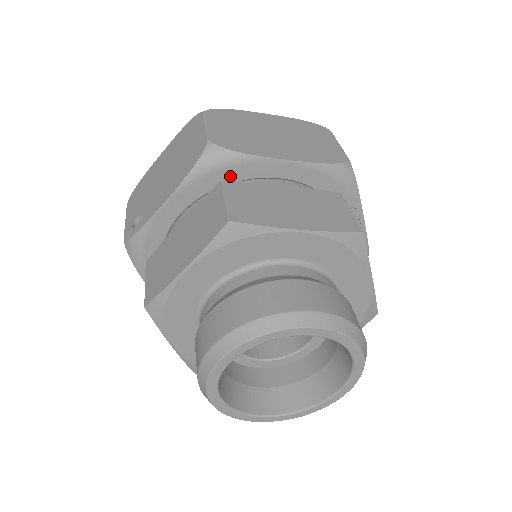
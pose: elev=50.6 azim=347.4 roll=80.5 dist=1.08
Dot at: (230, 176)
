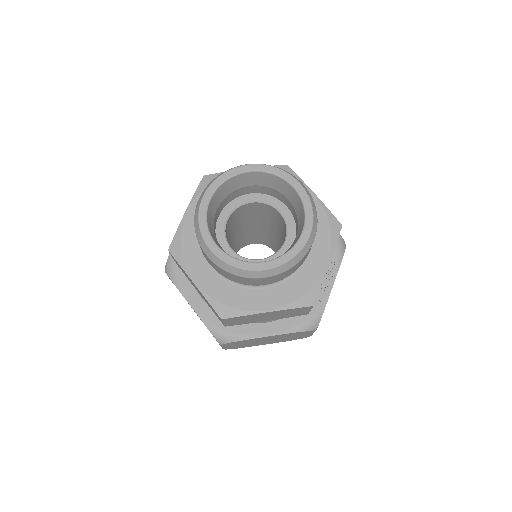
Dot at: occluded
